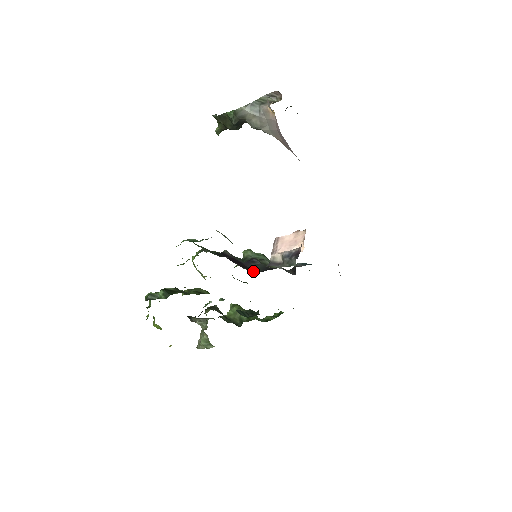
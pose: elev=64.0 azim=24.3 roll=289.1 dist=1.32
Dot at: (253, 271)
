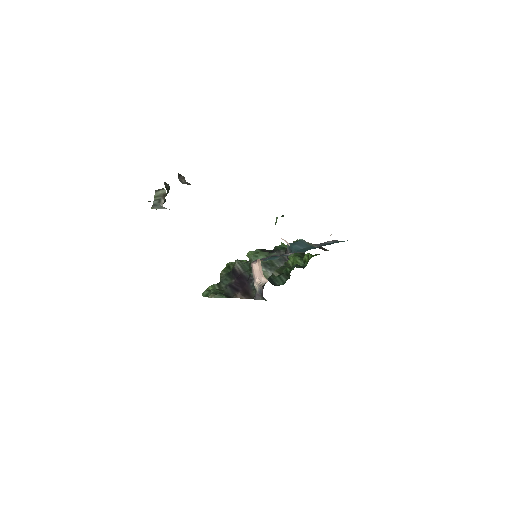
Dot at: (252, 296)
